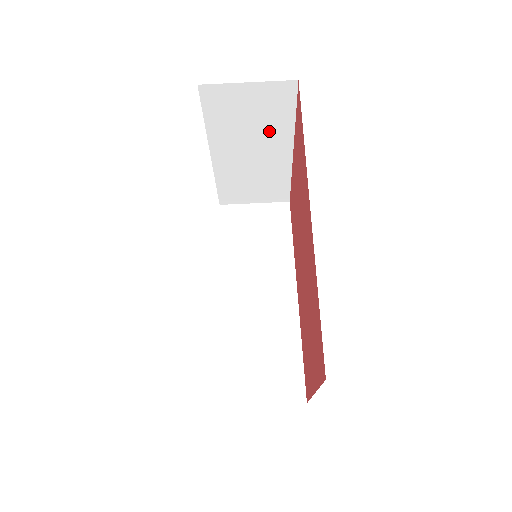
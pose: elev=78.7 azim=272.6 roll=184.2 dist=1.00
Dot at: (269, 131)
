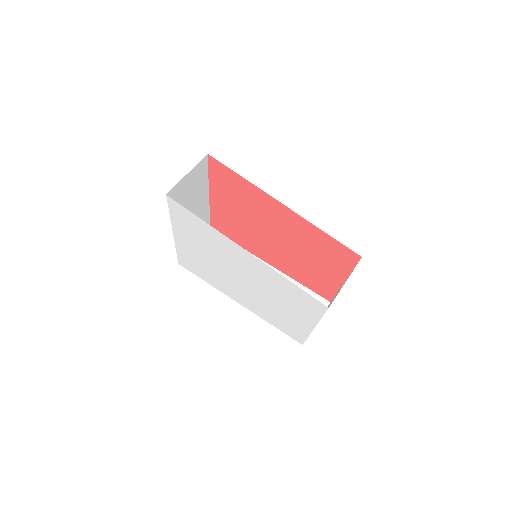
Dot at: (198, 193)
